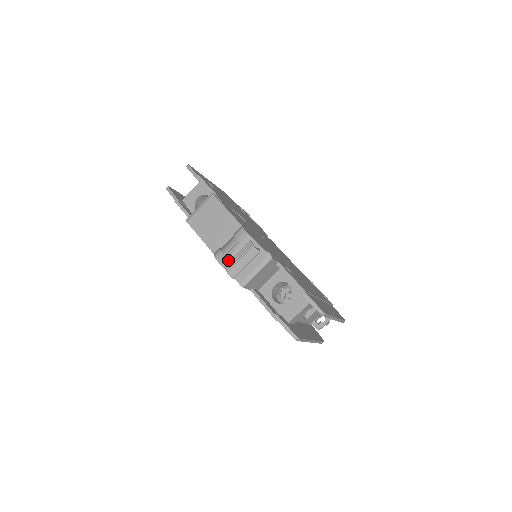
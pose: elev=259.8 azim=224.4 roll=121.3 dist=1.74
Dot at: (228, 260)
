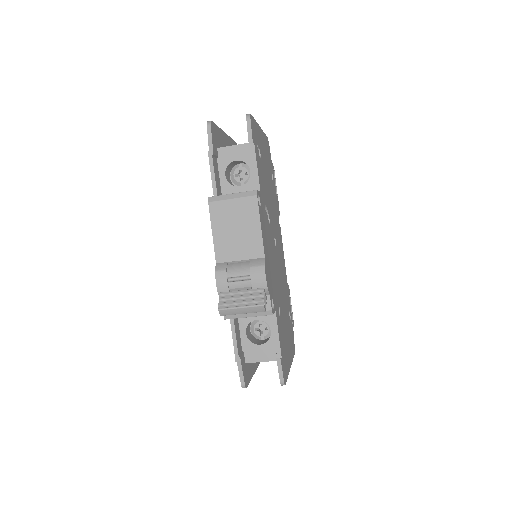
Dot at: (227, 288)
